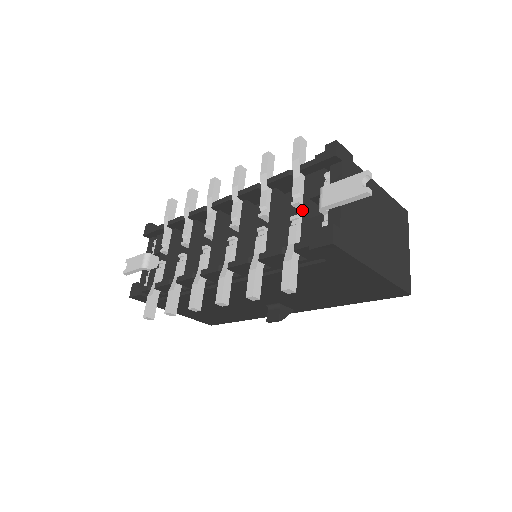
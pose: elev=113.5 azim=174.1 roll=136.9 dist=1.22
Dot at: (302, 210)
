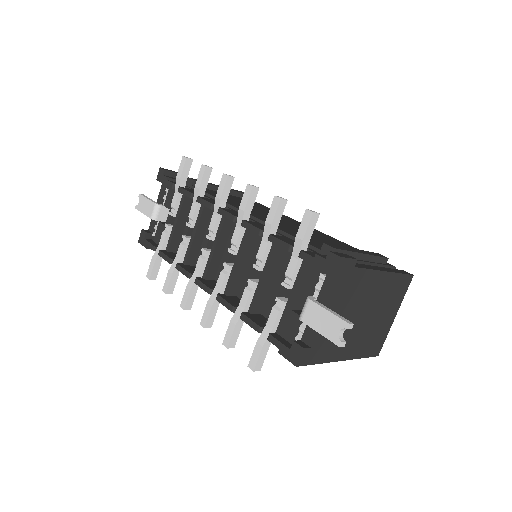
Dot at: occluded
